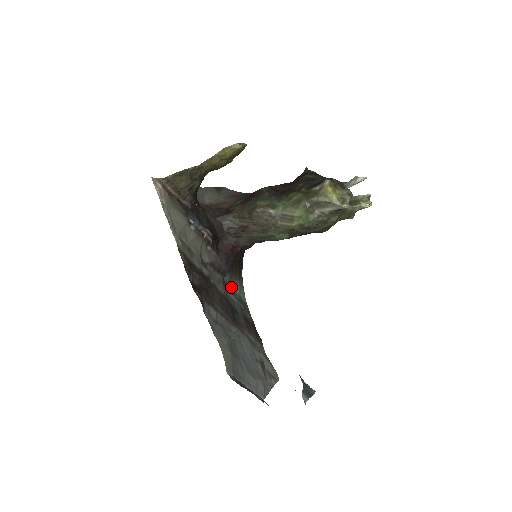
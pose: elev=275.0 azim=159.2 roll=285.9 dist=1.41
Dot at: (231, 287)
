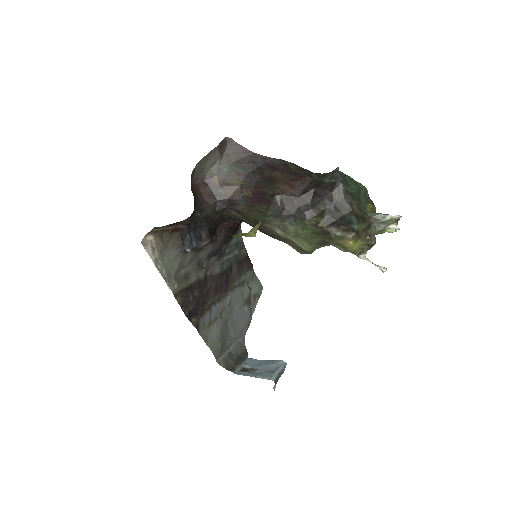
Dot at: (228, 246)
